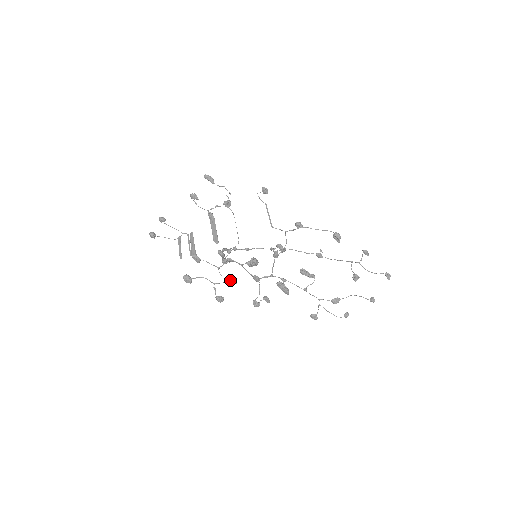
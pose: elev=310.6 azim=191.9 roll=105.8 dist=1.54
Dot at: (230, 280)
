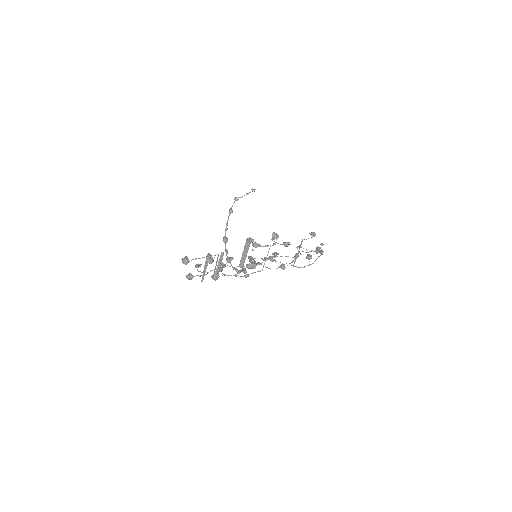
Dot at: occluded
